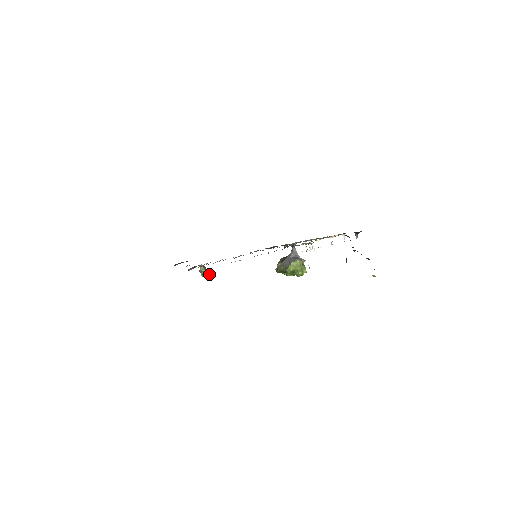
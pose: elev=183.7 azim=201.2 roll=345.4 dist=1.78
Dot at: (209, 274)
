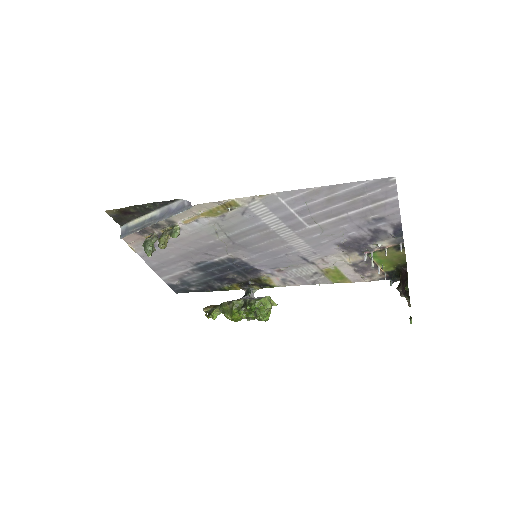
Dot at: (165, 247)
